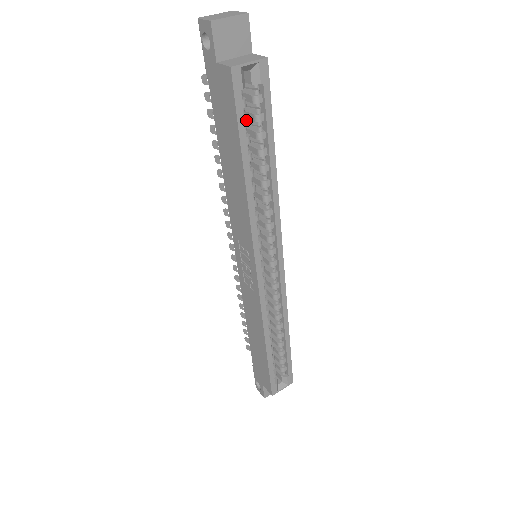
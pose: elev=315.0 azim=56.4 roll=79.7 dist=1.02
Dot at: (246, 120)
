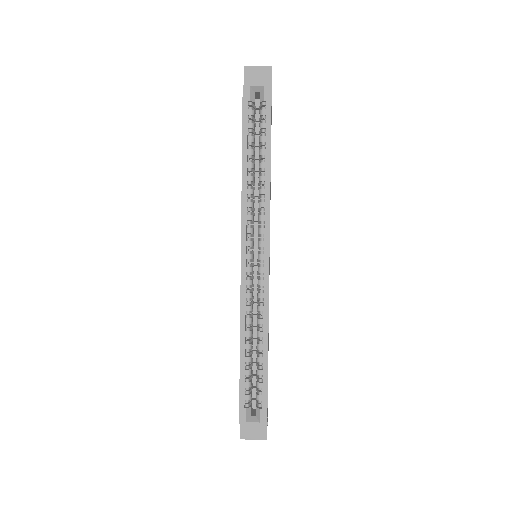
Dot at: (251, 124)
